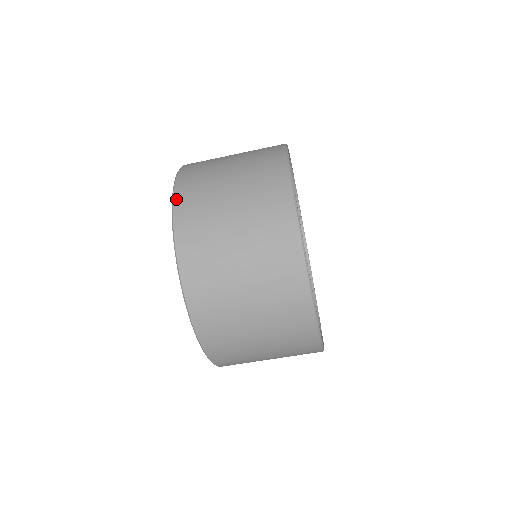
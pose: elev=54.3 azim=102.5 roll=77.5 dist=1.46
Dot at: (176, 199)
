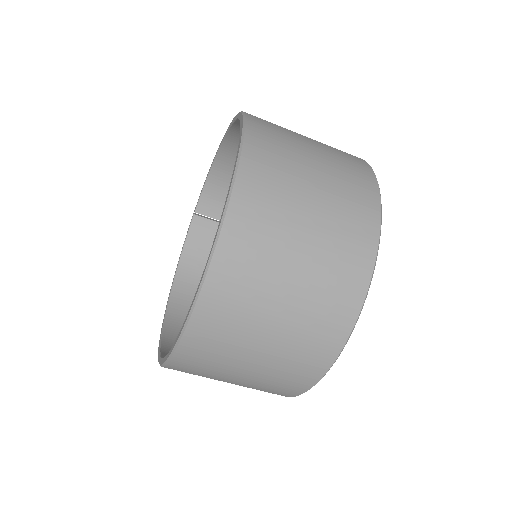
Dot at: (249, 135)
